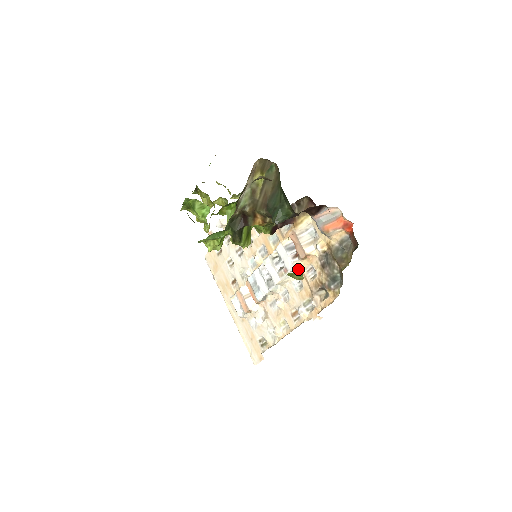
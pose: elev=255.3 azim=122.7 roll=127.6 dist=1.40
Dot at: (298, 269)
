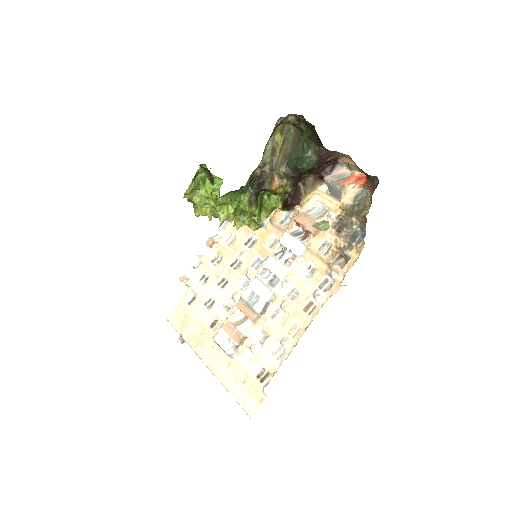
Dot at: (307, 252)
